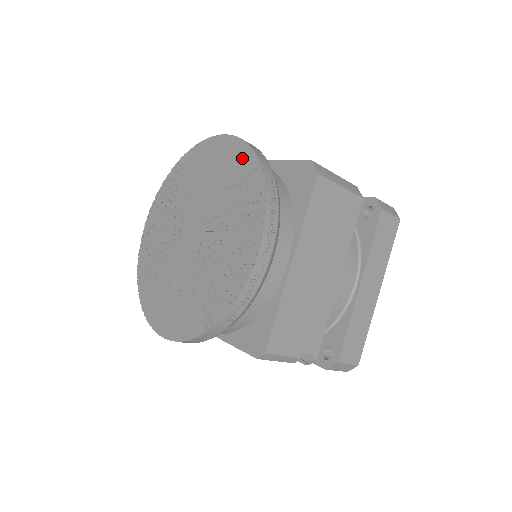
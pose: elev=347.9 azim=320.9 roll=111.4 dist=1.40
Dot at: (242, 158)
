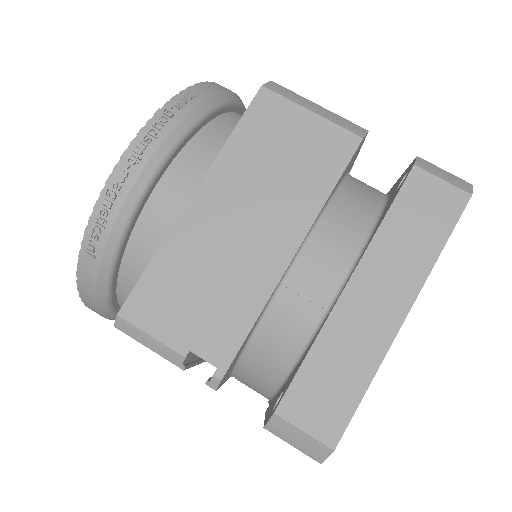
Dot at: occluded
